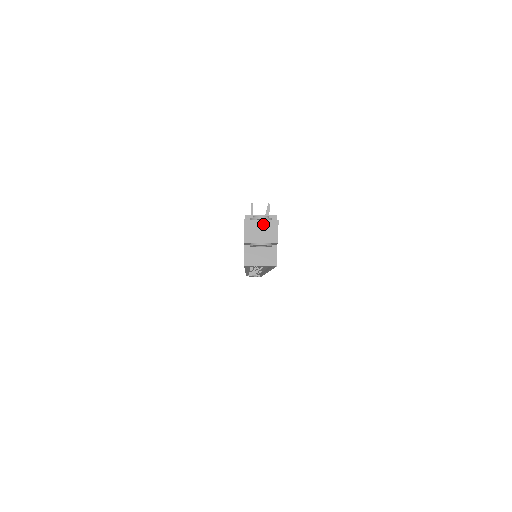
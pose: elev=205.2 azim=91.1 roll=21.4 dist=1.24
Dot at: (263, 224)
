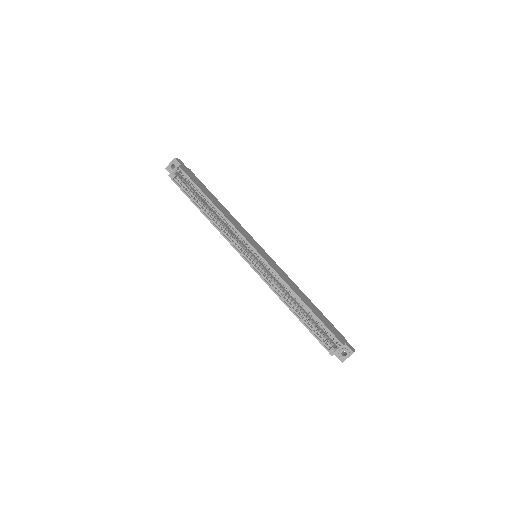
Dot at: occluded
